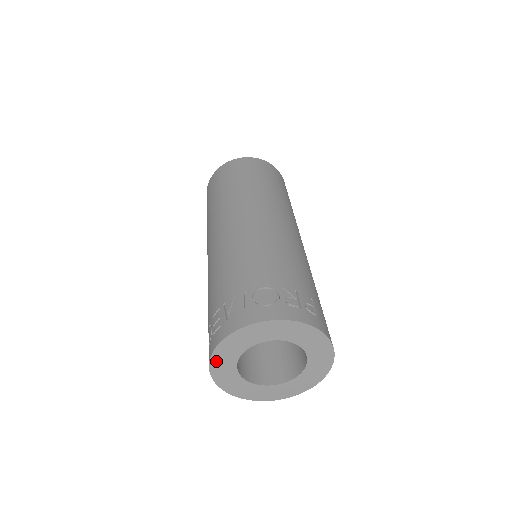
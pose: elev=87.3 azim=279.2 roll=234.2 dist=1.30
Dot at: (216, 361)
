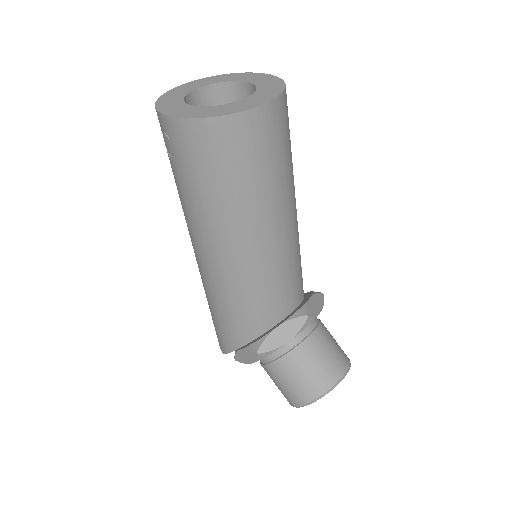
Dot at: (164, 109)
